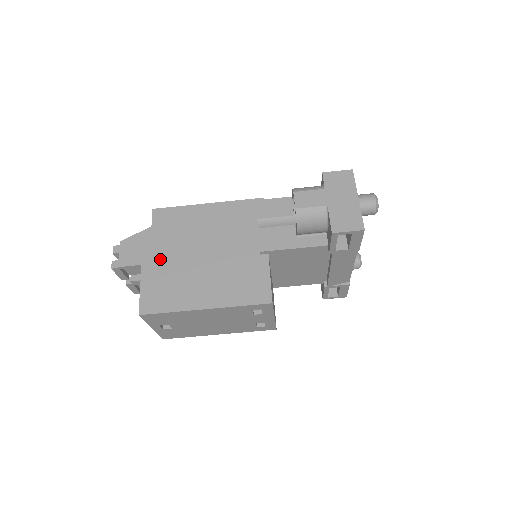
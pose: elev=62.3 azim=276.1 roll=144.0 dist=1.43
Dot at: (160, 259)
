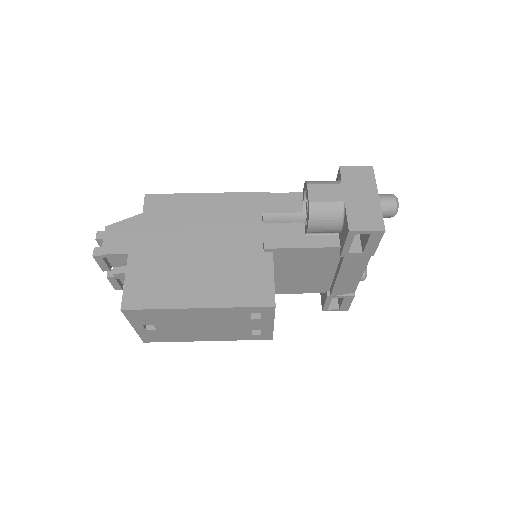
Dot at: (150, 249)
